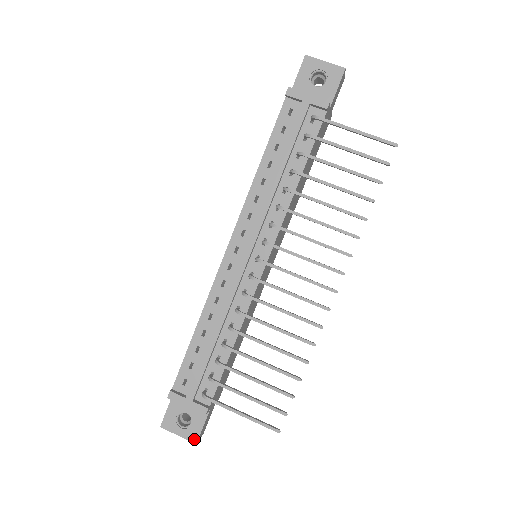
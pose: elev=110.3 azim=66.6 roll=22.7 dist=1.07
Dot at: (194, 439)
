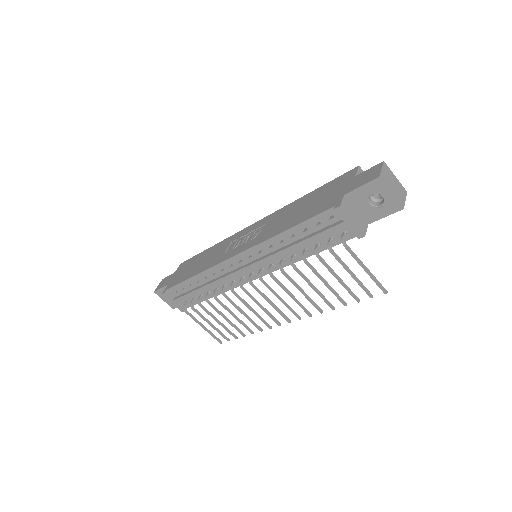
Dot at: (173, 307)
